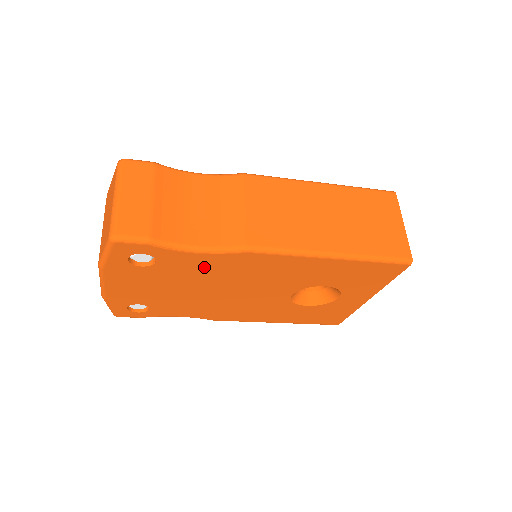
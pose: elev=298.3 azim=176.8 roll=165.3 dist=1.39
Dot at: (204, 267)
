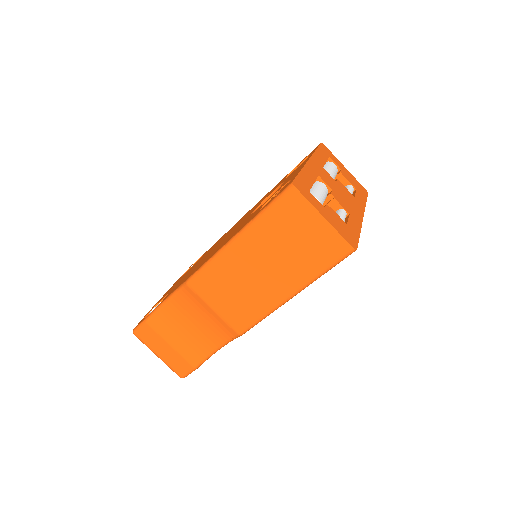
Dot at: occluded
